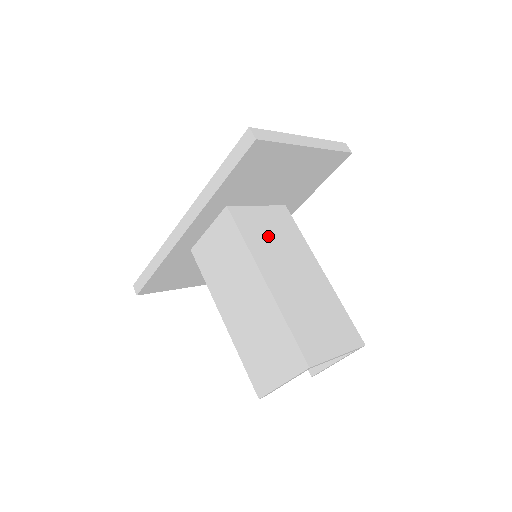
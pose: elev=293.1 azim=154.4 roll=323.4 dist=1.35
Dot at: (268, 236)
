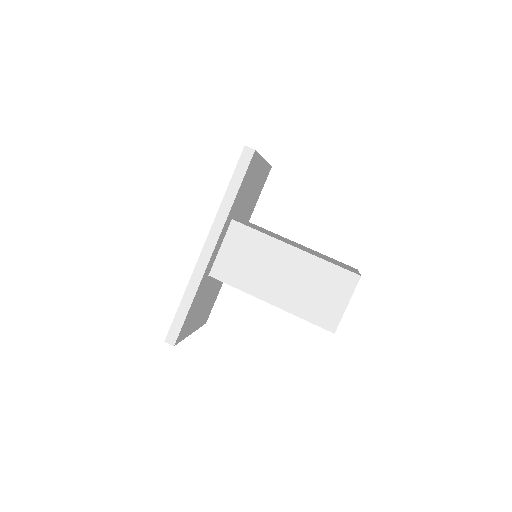
Dot at: (264, 231)
